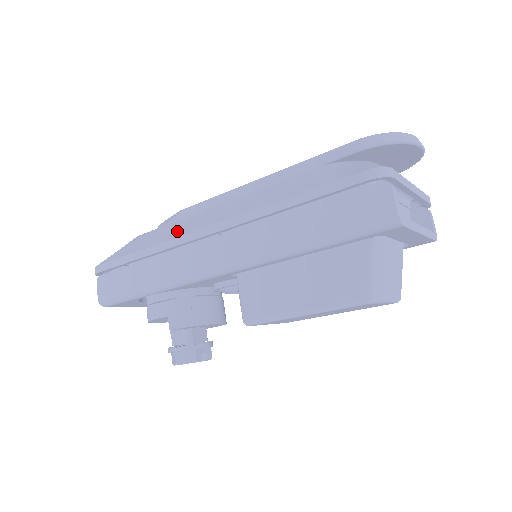
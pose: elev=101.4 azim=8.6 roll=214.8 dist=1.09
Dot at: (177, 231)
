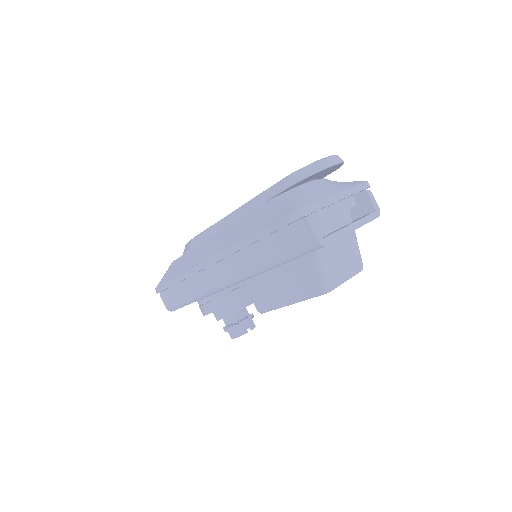
Dot at: (193, 261)
